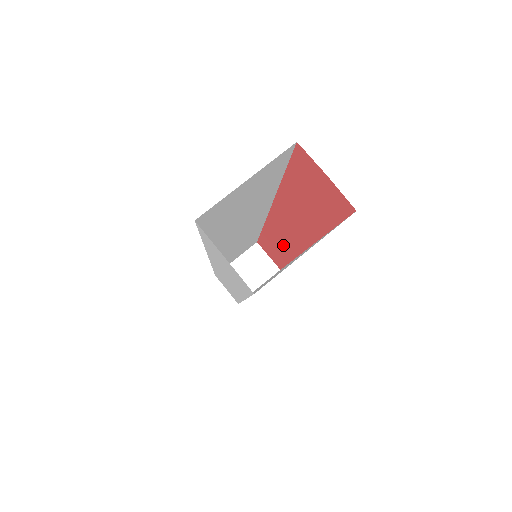
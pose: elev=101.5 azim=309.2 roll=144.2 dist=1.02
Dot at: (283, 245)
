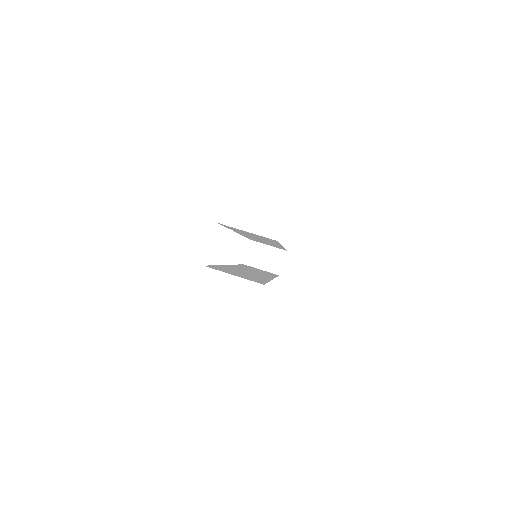
Dot at: occluded
